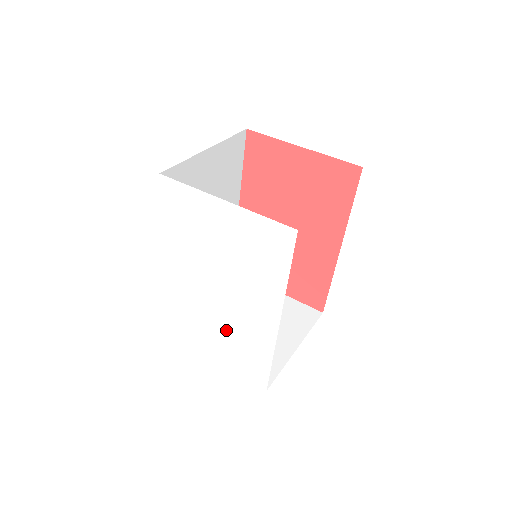
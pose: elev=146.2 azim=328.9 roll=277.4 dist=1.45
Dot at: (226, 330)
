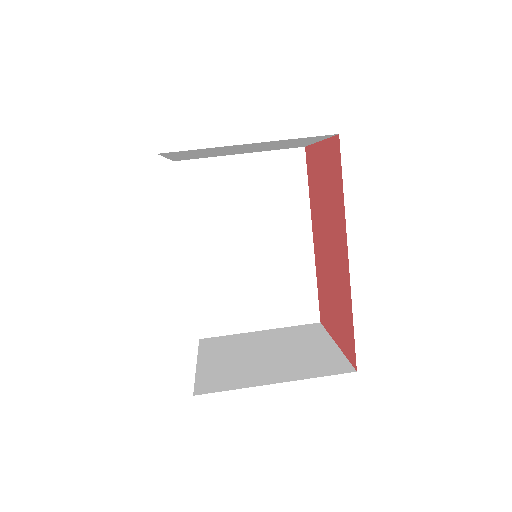
Dot at: occluded
